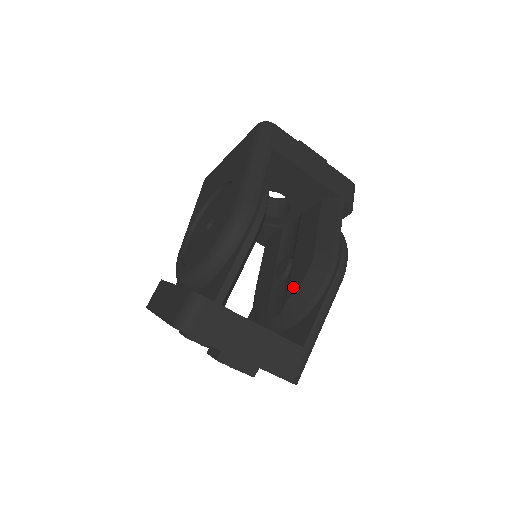
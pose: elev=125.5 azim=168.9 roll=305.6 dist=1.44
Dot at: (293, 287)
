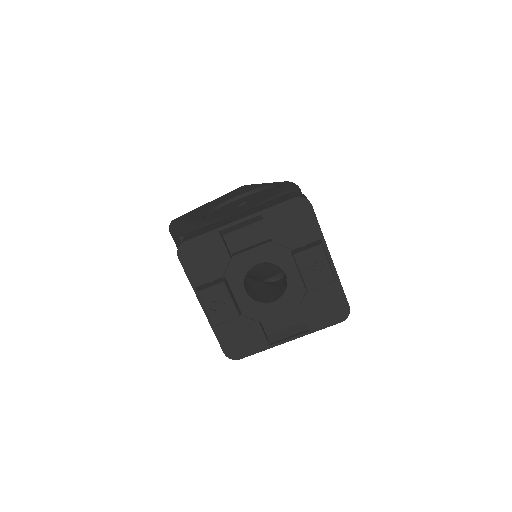
Dot at: occluded
